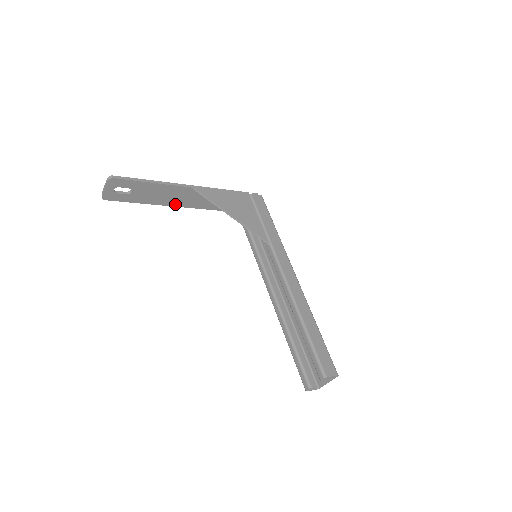
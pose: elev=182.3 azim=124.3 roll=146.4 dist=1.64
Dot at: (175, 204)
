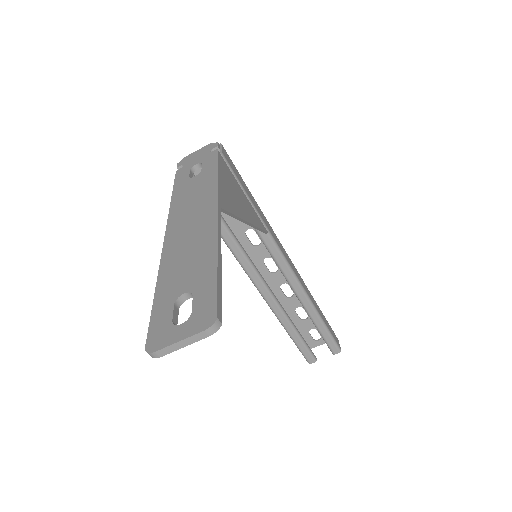
Dot at: occluded
